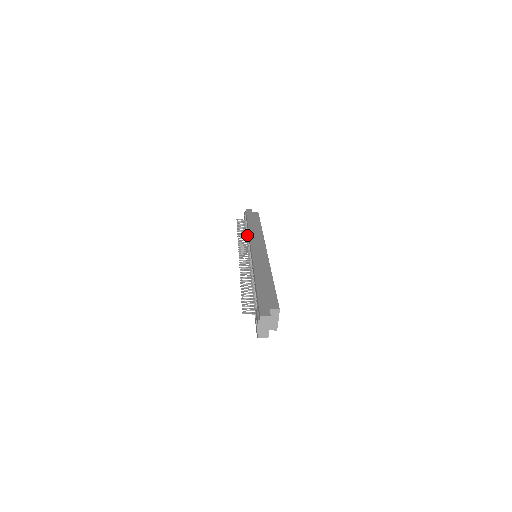
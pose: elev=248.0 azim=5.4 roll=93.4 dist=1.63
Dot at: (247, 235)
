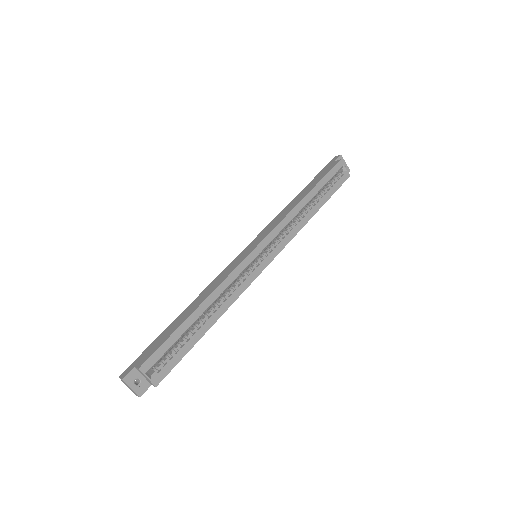
Dot at: occluded
